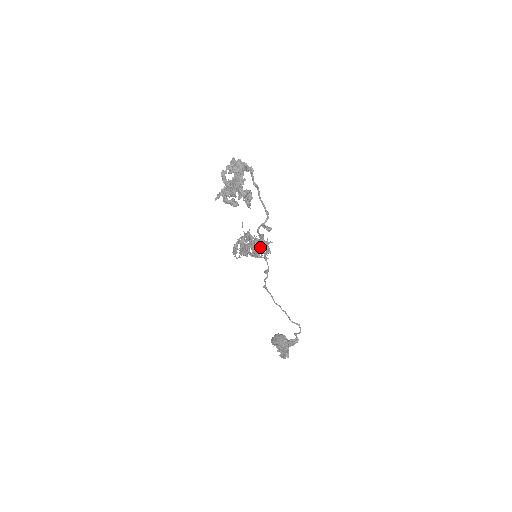
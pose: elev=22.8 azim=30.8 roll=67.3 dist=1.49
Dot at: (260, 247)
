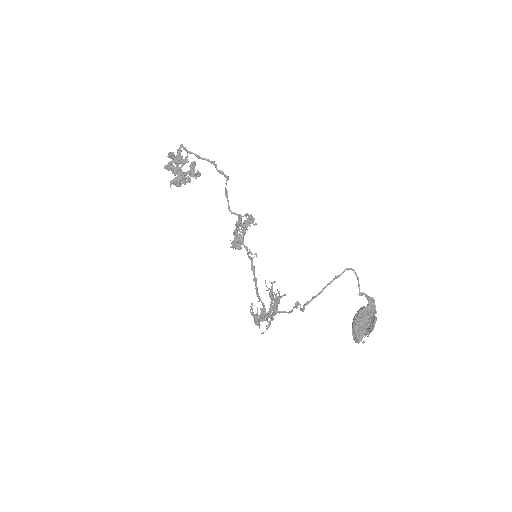
Dot at: (276, 298)
